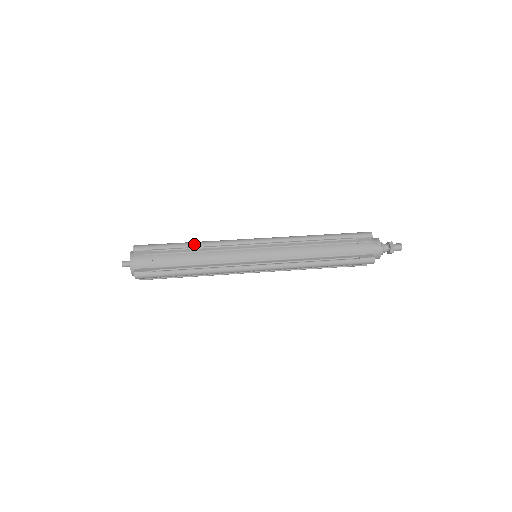
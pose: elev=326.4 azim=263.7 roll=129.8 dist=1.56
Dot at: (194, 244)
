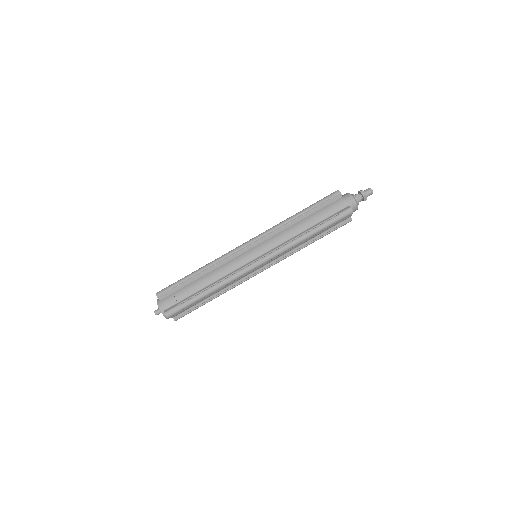
Dot at: occluded
